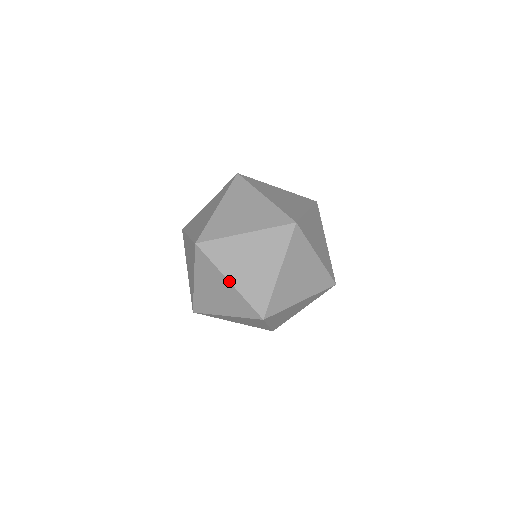
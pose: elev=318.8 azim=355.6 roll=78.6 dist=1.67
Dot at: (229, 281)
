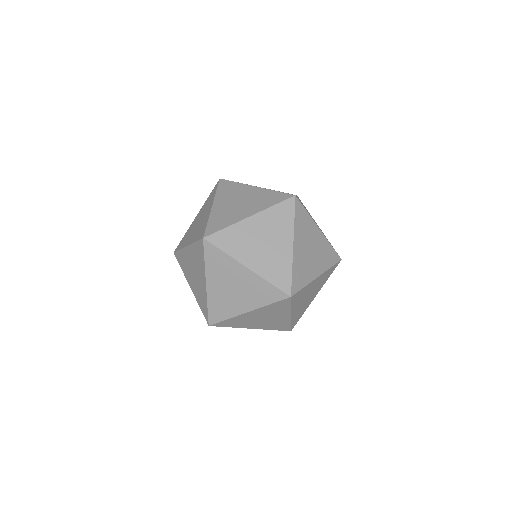
Dot at: (190, 287)
